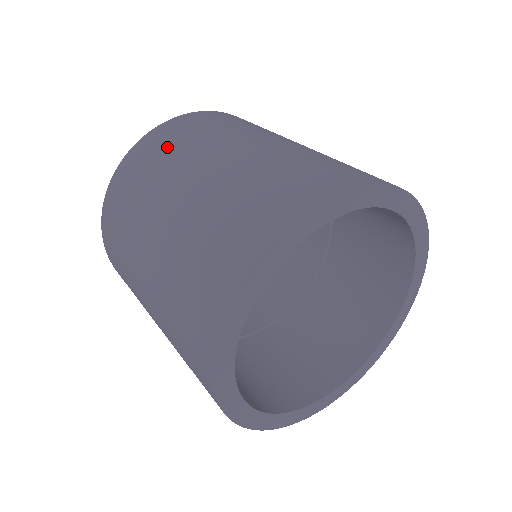
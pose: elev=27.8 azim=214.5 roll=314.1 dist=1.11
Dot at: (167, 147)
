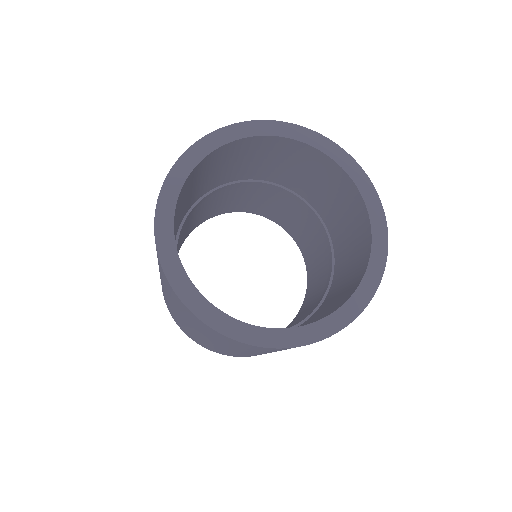
Dot at: occluded
